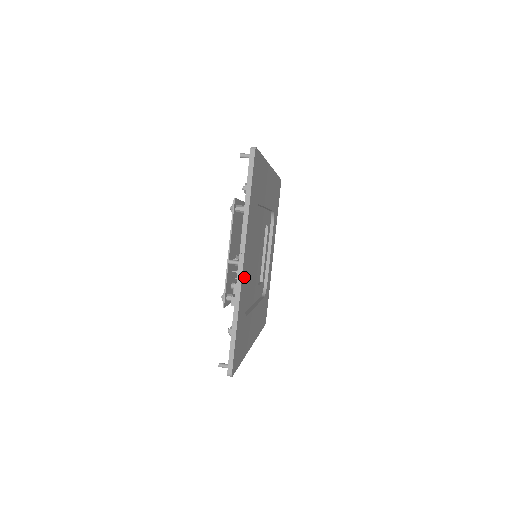
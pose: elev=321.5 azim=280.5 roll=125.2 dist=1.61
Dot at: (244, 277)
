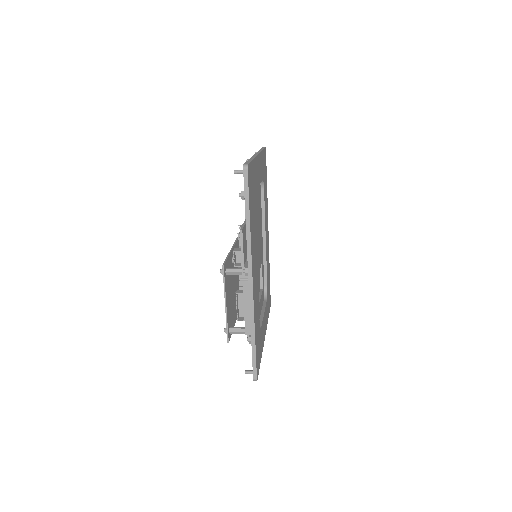
Dot at: (257, 167)
